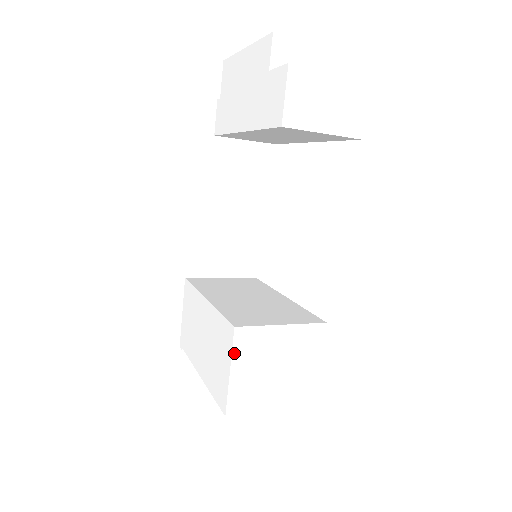
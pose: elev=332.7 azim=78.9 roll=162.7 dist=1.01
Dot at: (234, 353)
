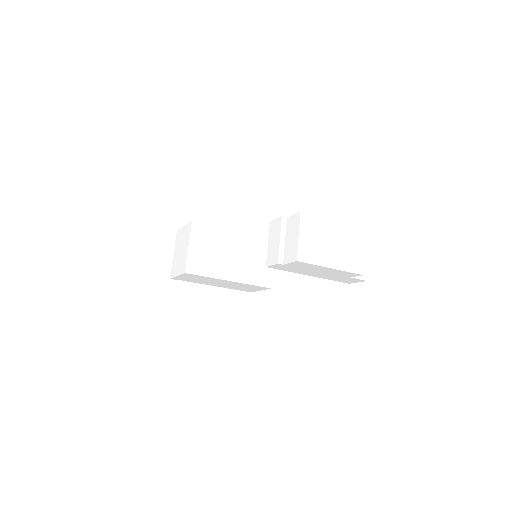
Dot at: (265, 289)
